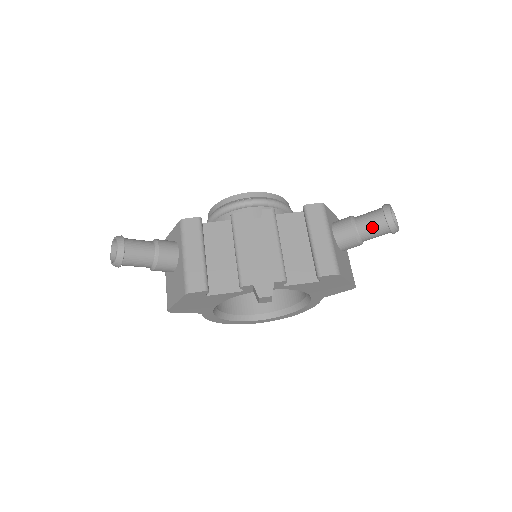
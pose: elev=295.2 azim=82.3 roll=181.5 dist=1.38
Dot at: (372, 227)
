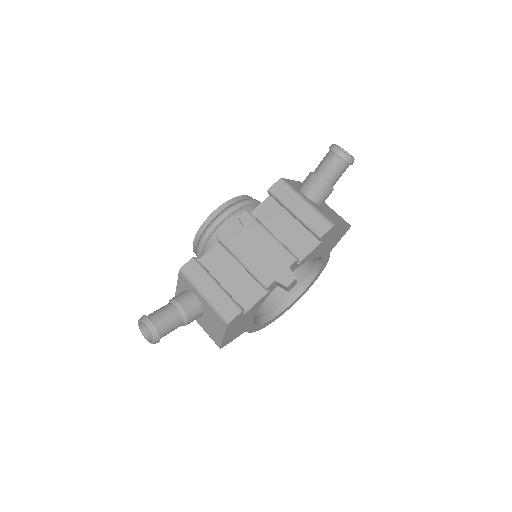
Dot at: (333, 171)
